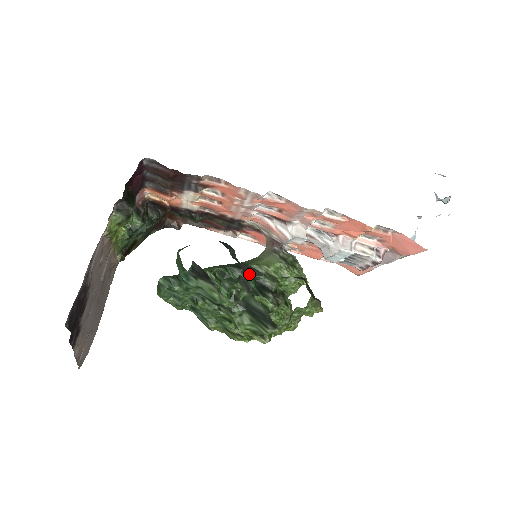
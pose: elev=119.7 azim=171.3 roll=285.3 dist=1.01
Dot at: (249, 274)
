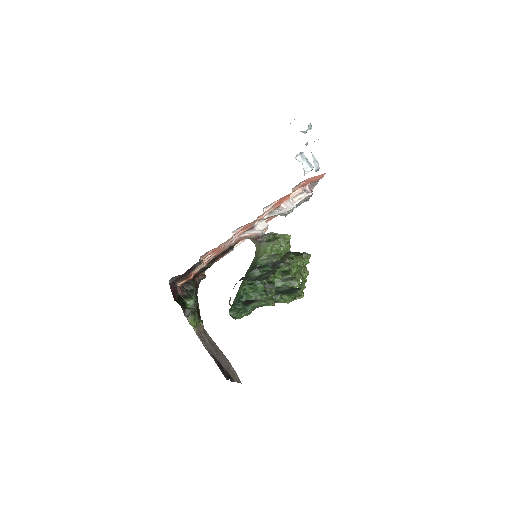
Dot at: (262, 266)
